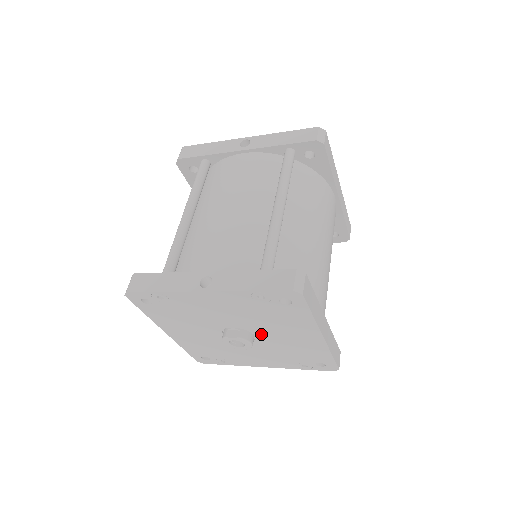
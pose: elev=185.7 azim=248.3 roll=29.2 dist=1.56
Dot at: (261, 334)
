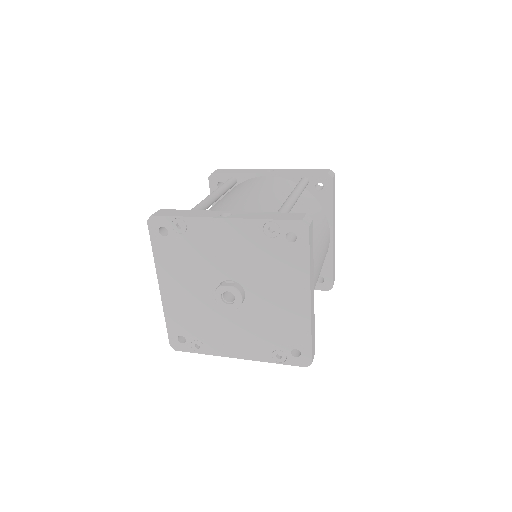
Dot at: (253, 293)
